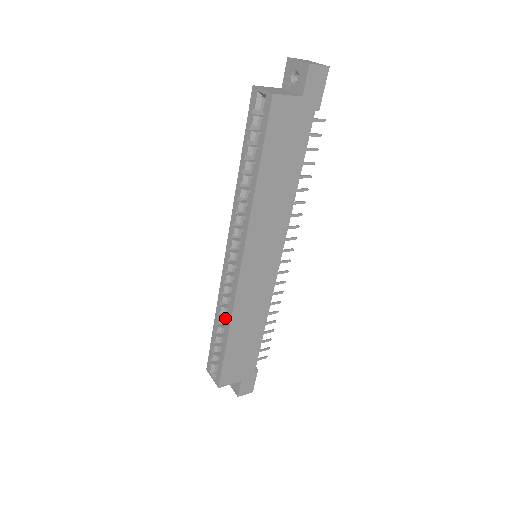
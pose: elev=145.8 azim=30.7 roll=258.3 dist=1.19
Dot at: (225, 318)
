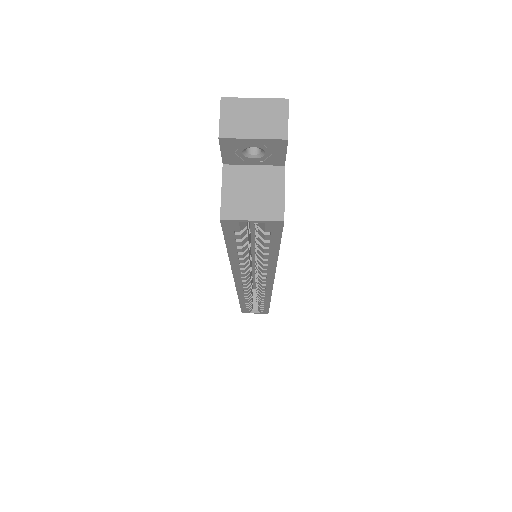
Dot at: occluded
